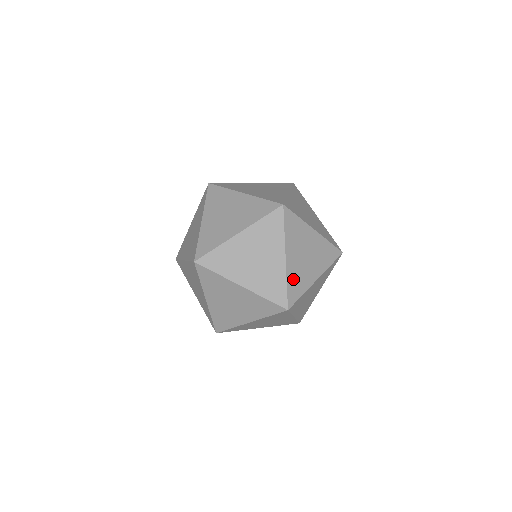
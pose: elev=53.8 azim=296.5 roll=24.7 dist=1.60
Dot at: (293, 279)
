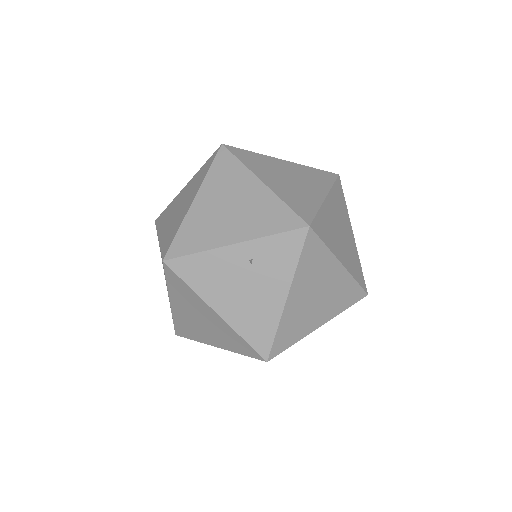
Dot at: occluded
